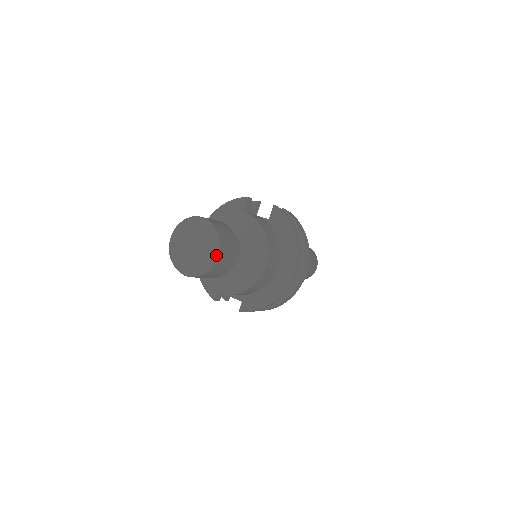
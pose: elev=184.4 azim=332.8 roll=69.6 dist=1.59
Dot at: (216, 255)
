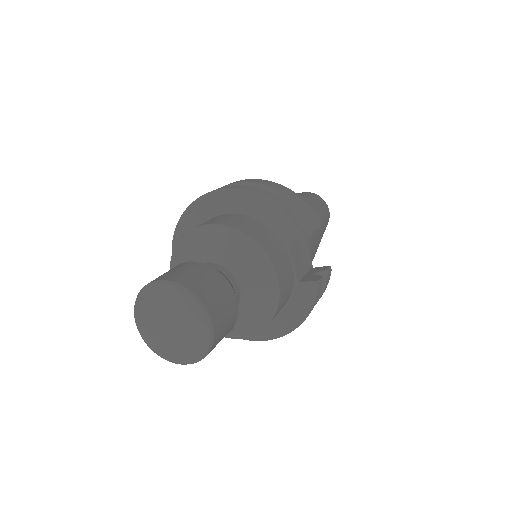
Dot at: (185, 364)
